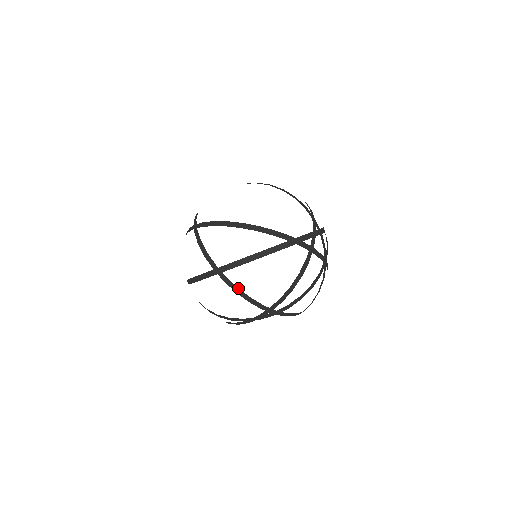
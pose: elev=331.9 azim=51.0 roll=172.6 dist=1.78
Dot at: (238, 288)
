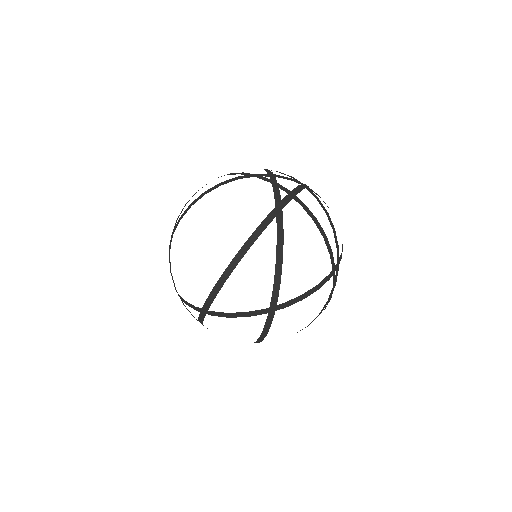
Dot at: (301, 295)
